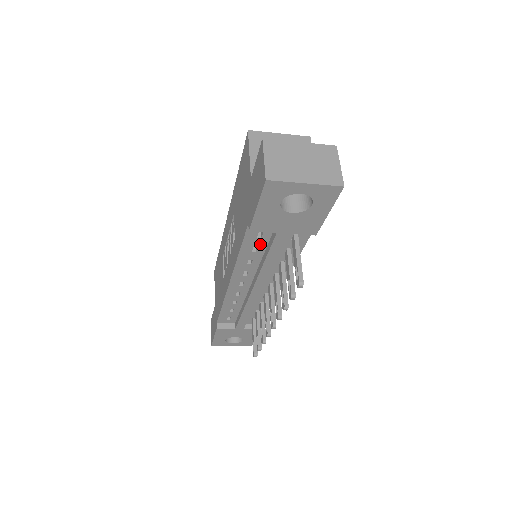
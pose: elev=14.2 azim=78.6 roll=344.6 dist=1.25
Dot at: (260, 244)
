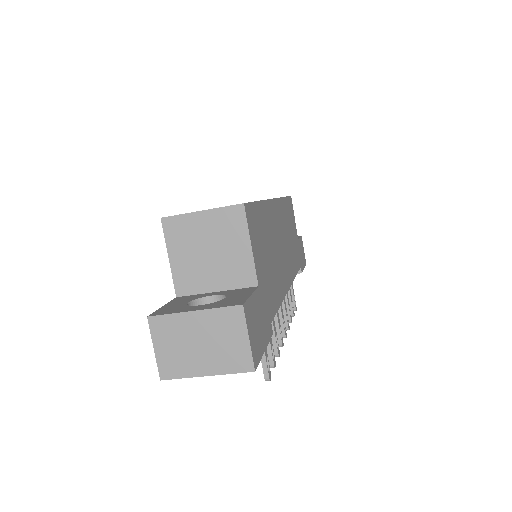
Dot at: occluded
